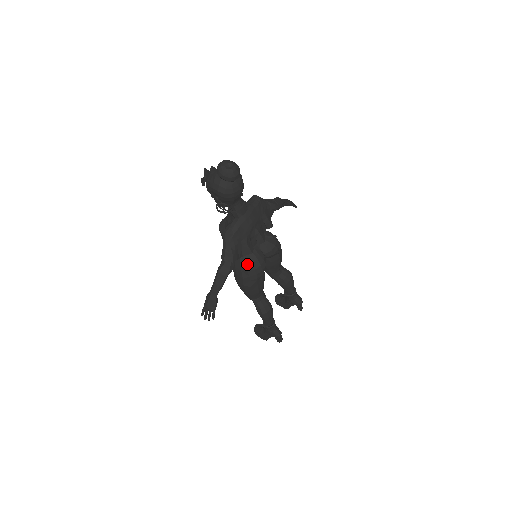
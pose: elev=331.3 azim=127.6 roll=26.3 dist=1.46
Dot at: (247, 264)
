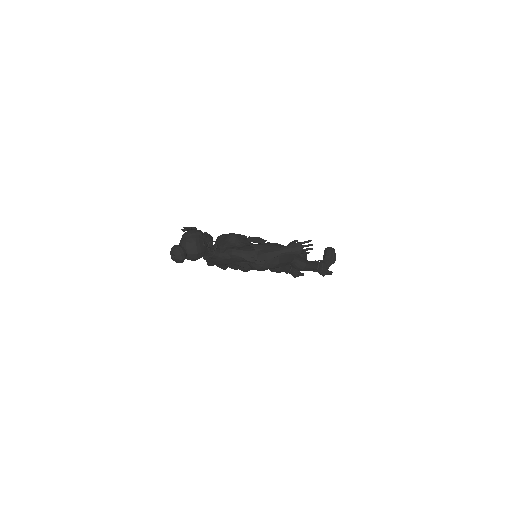
Dot at: occluded
